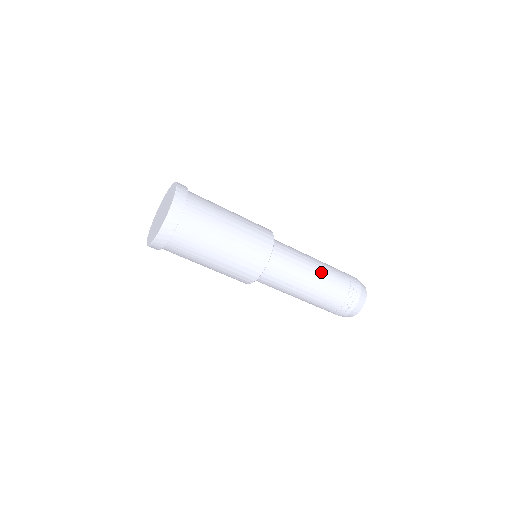
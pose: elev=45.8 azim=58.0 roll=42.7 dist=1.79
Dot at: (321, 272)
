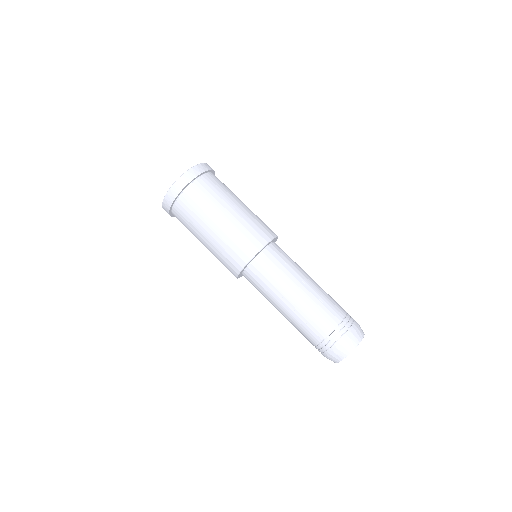
Dot at: occluded
